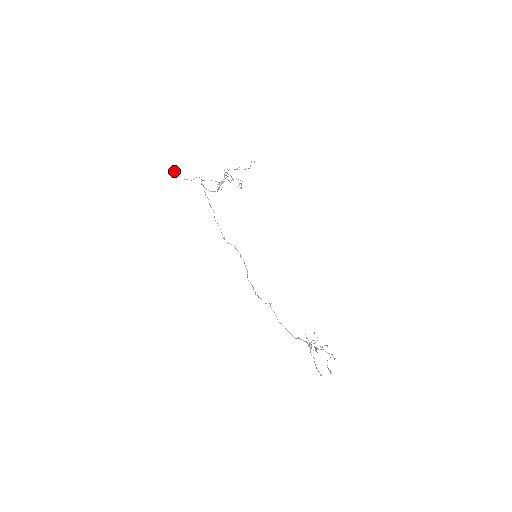
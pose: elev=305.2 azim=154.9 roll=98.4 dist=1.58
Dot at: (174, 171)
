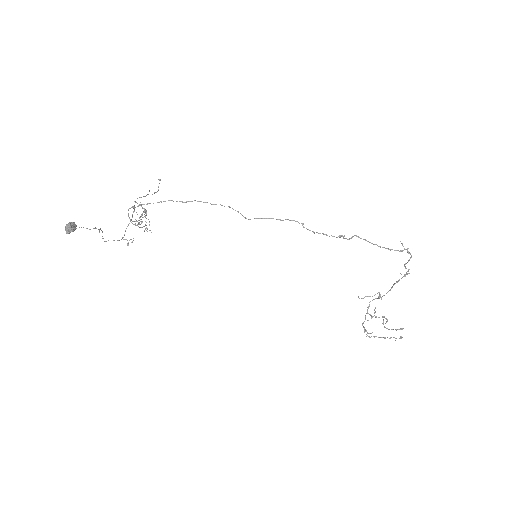
Dot at: (71, 224)
